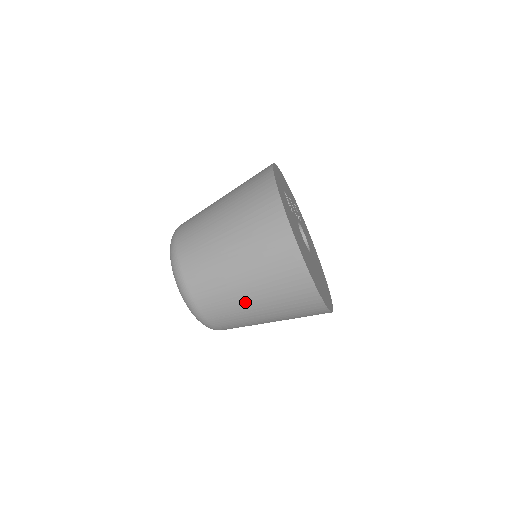
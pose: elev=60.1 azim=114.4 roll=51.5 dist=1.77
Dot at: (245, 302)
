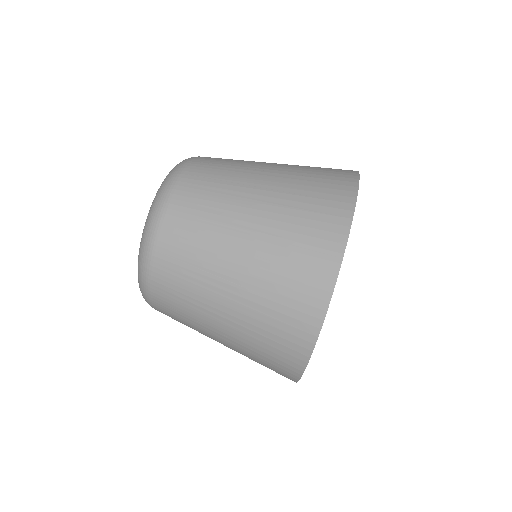
Dot at: (255, 174)
